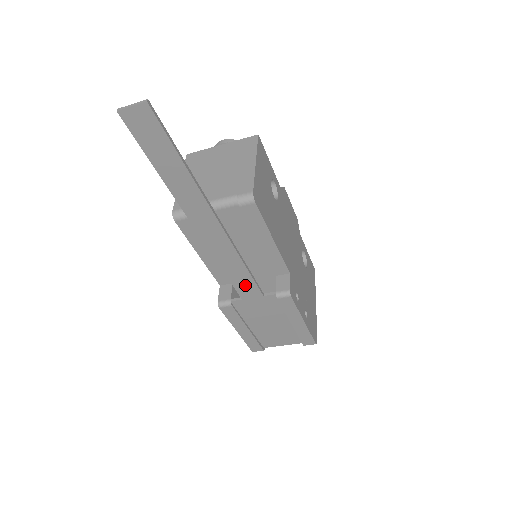
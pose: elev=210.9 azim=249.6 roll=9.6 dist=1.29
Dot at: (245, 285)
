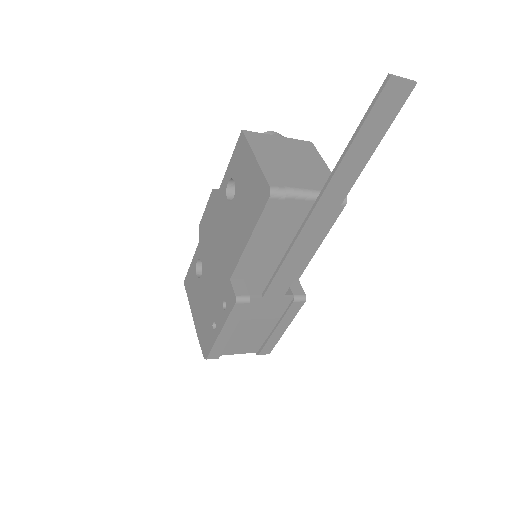
Dot at: (282, 283)
